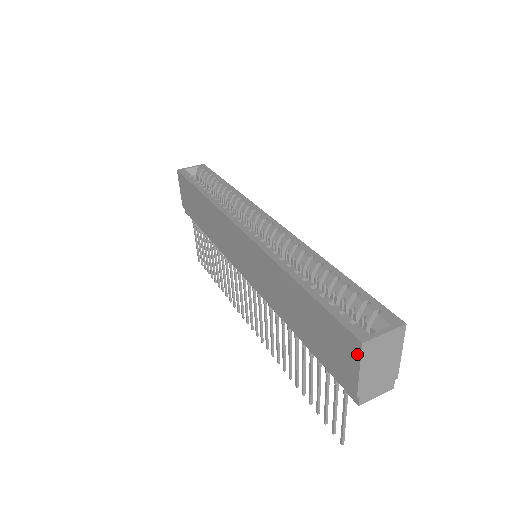
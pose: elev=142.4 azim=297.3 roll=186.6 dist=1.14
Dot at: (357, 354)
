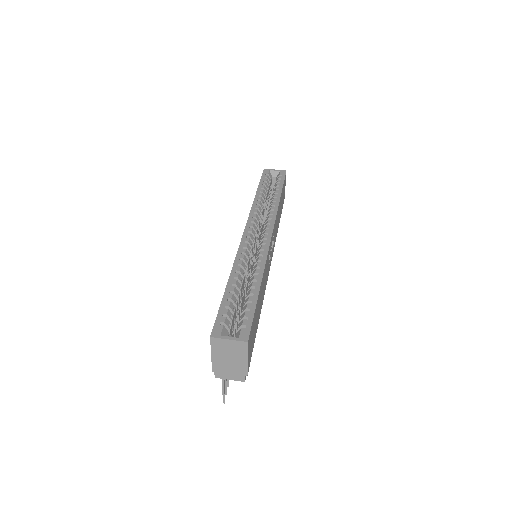
Dot at: (211, 343)
